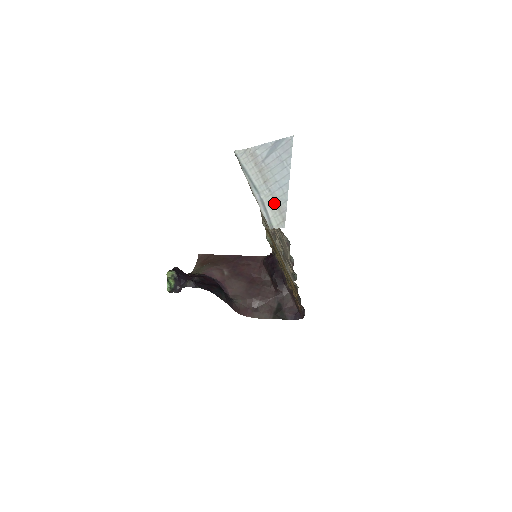
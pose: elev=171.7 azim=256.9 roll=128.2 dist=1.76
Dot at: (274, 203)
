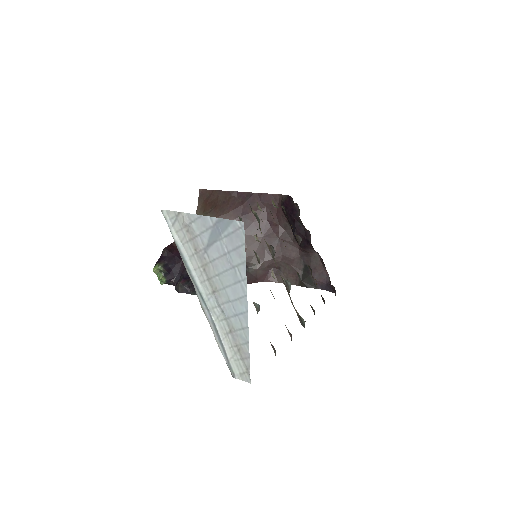
Dot at: (231, 337)
